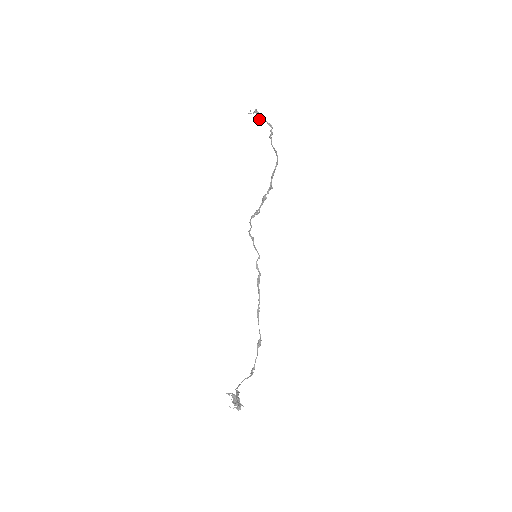
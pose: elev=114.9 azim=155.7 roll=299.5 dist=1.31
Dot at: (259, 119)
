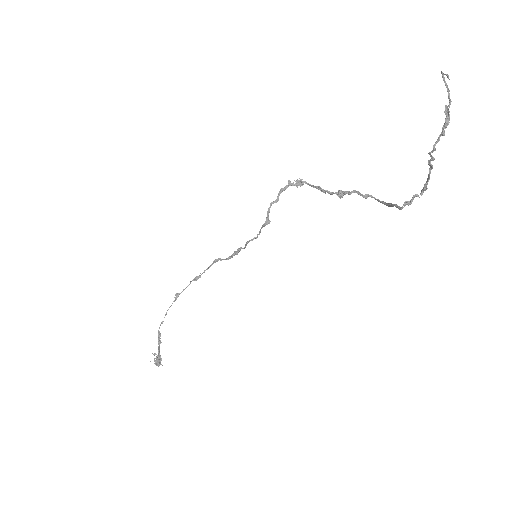
Dot at: (430, 154)
